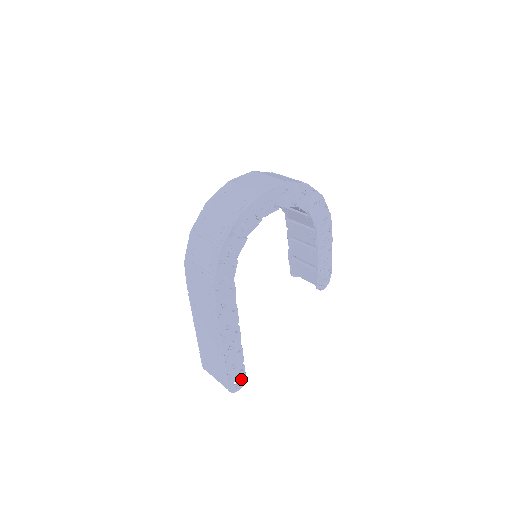
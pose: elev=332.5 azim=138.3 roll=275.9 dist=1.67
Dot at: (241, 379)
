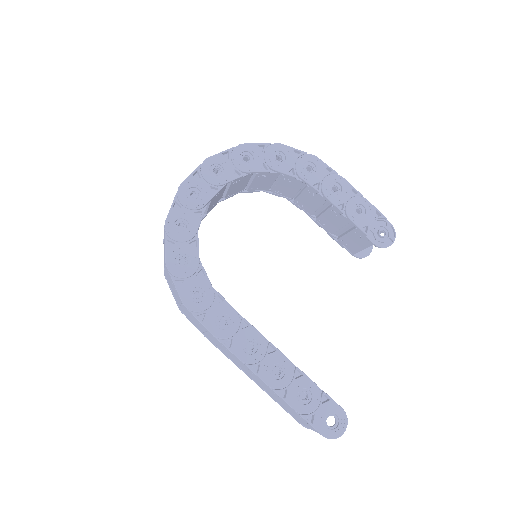
Dot at: (335, 414)
